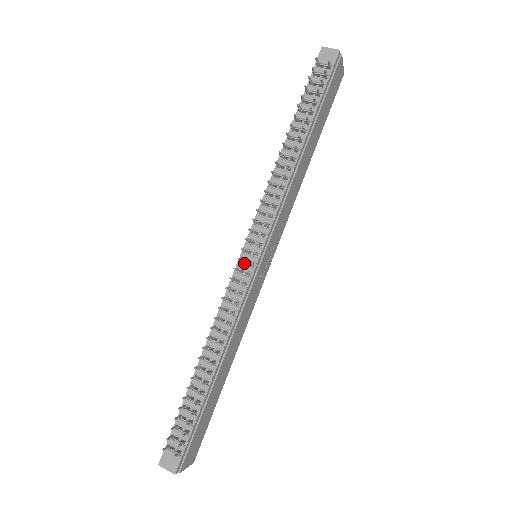
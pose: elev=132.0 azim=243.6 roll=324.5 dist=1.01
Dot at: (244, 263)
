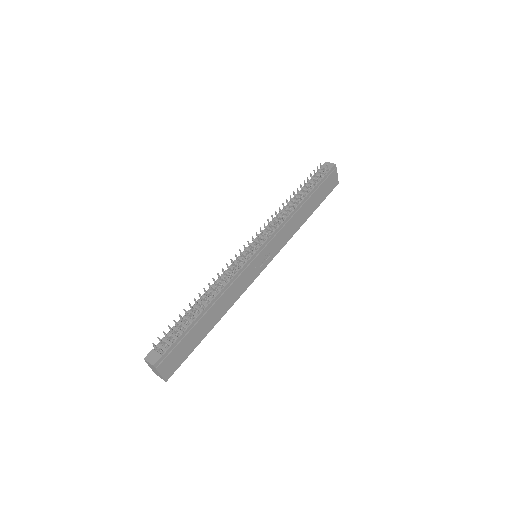
Dot at: (247, 252)
